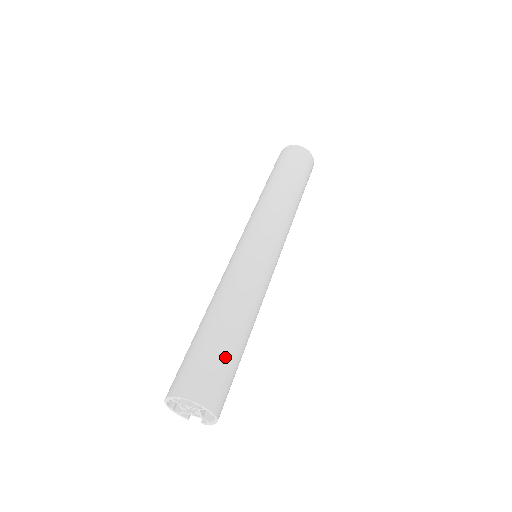
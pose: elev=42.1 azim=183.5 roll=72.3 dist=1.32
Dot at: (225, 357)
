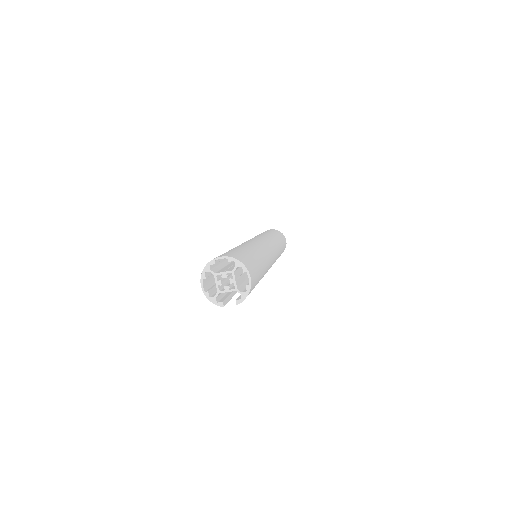
Dot at: (247, 254)
